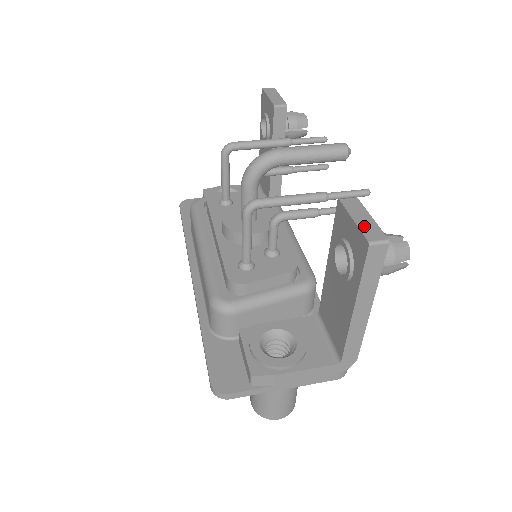
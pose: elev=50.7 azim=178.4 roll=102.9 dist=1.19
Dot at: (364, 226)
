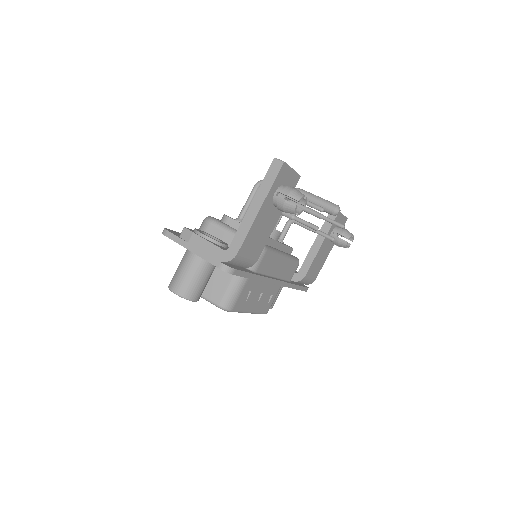
Dot at: occluded
